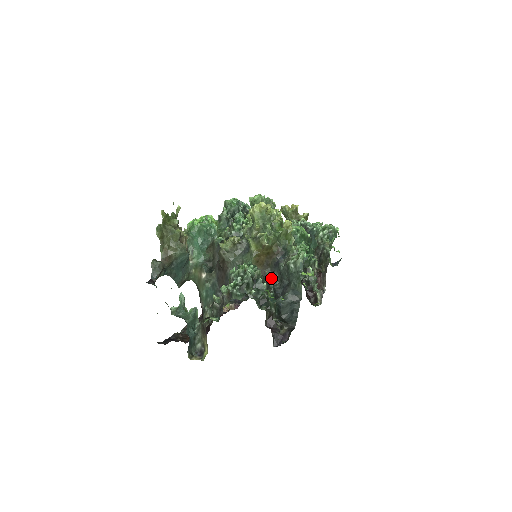
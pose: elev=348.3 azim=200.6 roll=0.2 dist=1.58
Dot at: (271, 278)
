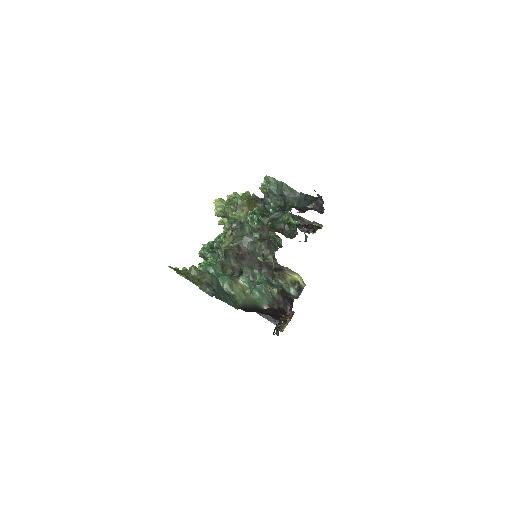
Dot at: (274, 219)
